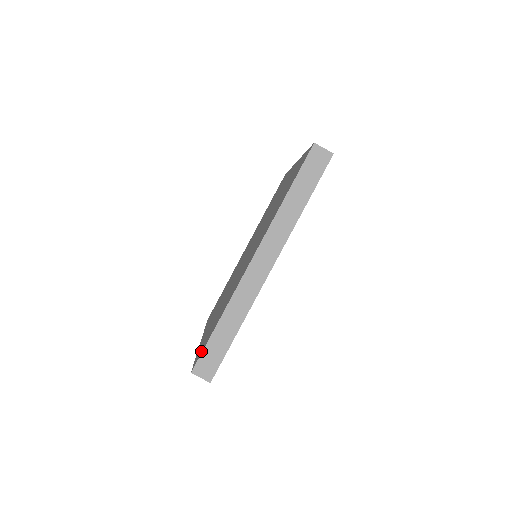
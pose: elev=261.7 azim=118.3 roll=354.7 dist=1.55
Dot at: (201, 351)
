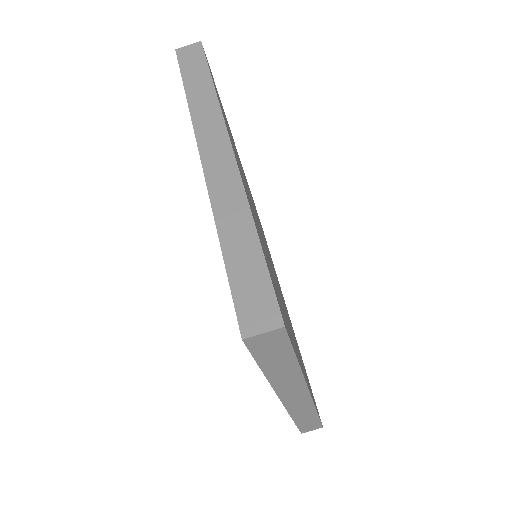
Dot at: occluded
